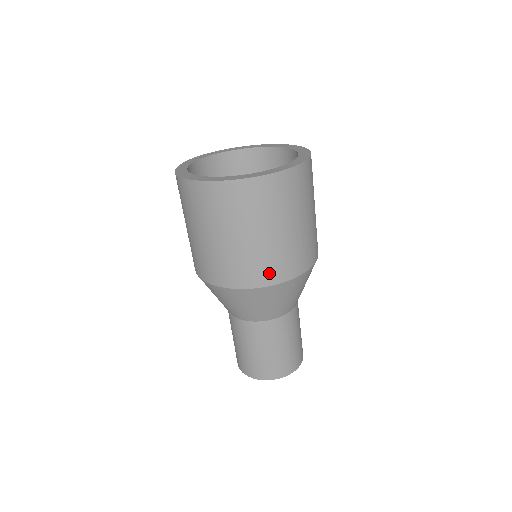
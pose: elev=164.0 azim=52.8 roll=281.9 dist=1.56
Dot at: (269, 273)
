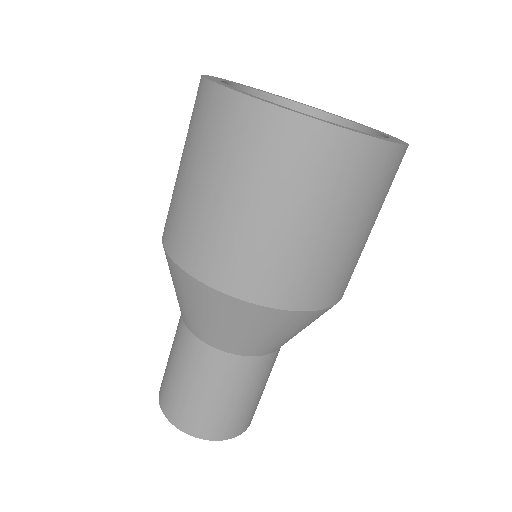
Dot at: (256, 281)
